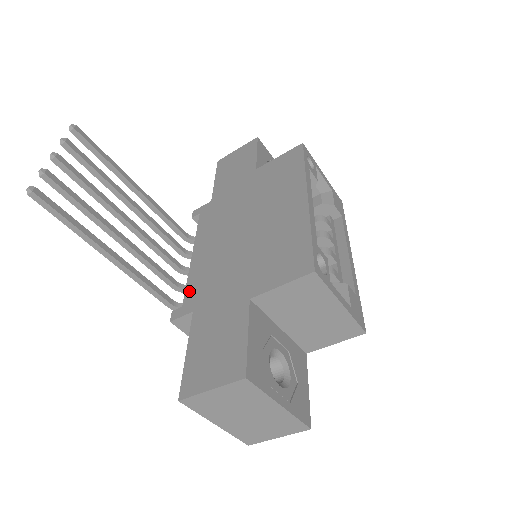
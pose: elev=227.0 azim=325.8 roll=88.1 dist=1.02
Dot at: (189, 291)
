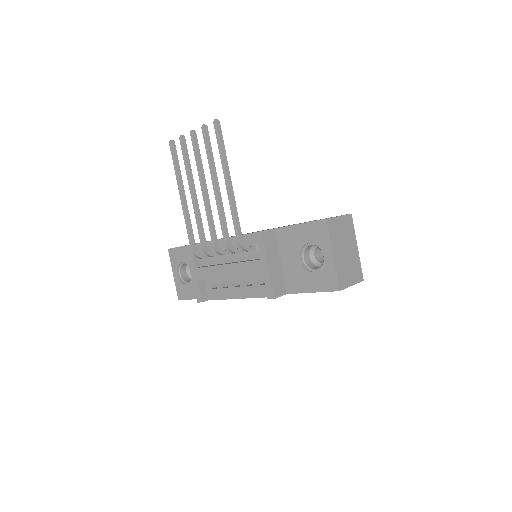
Dot at: occluded
